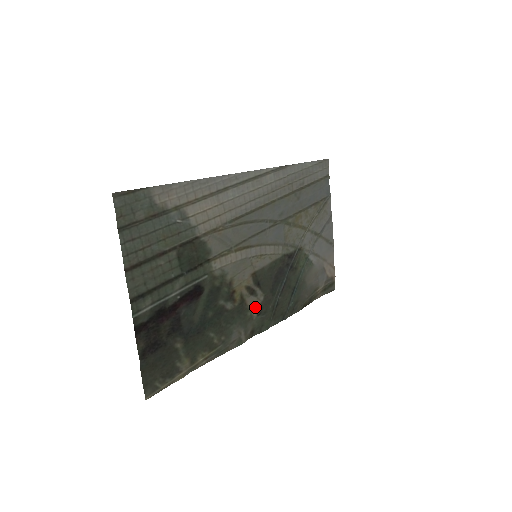
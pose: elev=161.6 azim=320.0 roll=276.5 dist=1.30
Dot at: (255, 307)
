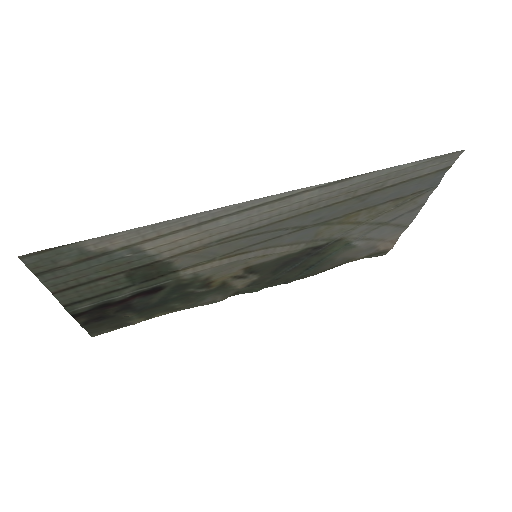
Dot at: (243, 284)
